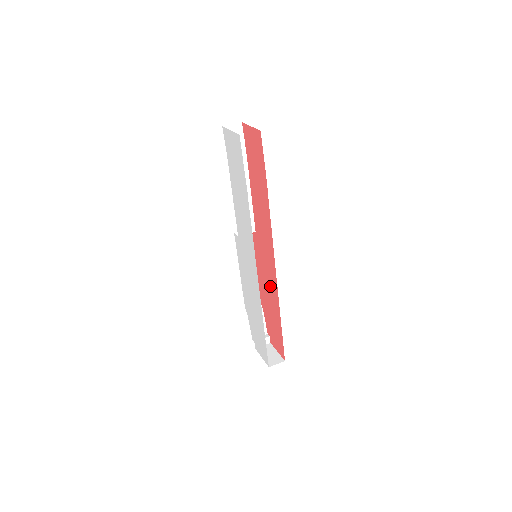
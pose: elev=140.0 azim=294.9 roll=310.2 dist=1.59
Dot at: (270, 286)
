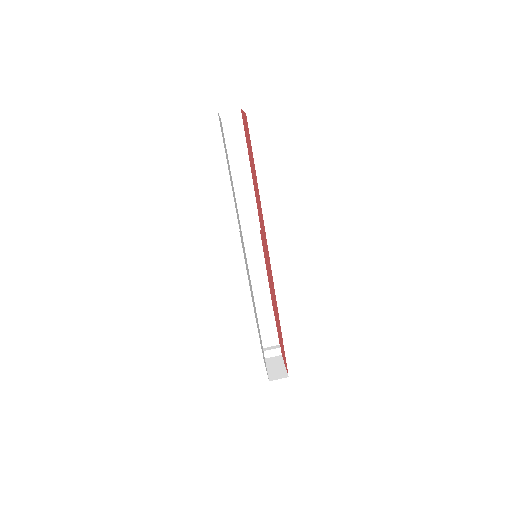
Dot at: (273, 291)
